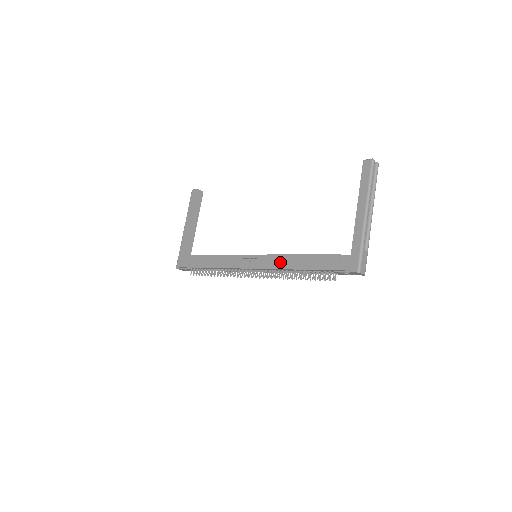
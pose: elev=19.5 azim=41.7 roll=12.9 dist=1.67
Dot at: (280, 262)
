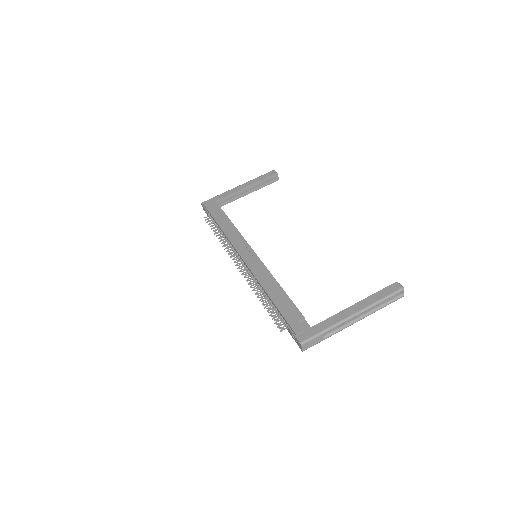
Dot at: (264, 277)
